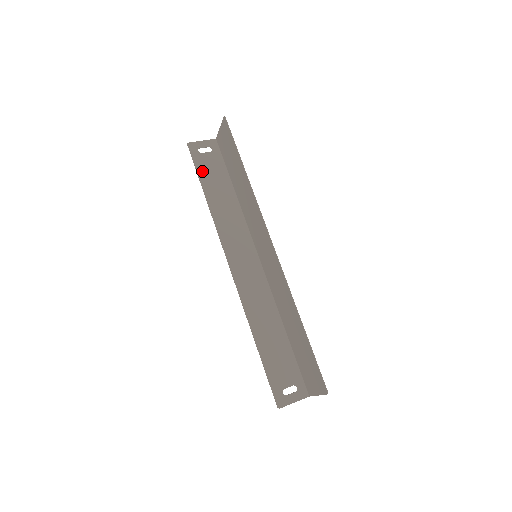
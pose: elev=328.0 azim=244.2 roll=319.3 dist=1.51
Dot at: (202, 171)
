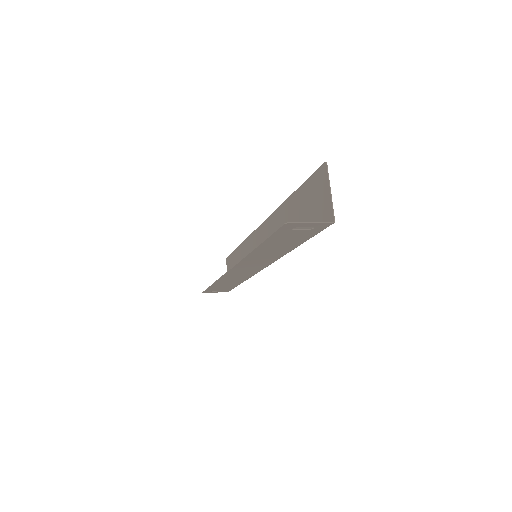
Dot at: (213, 288)
